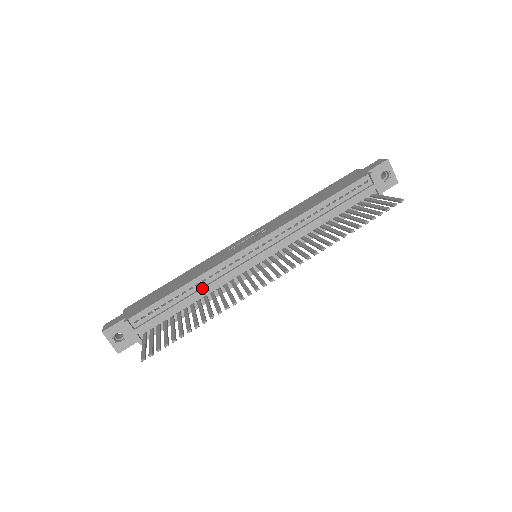
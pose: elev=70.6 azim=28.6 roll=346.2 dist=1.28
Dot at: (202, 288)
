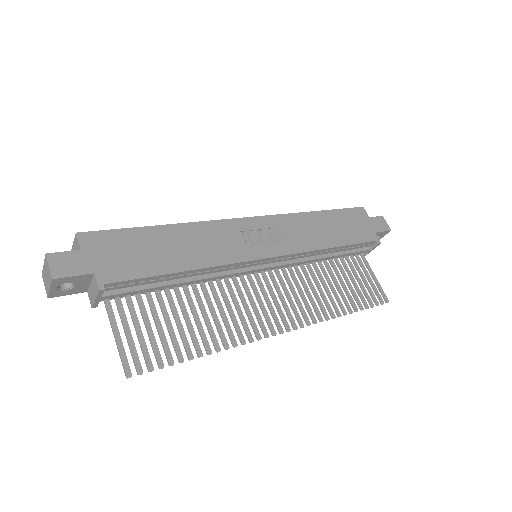
Dot at: (201, 279)
